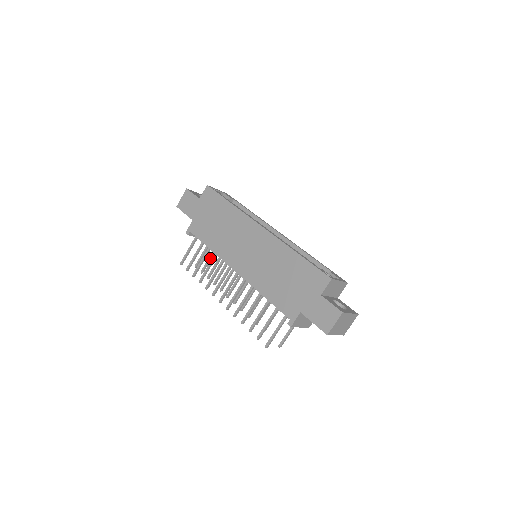
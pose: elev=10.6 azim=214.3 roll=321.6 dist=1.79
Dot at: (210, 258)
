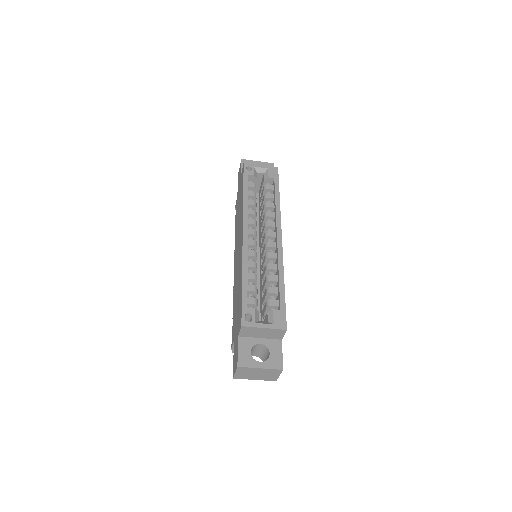
Dot at: occluded
